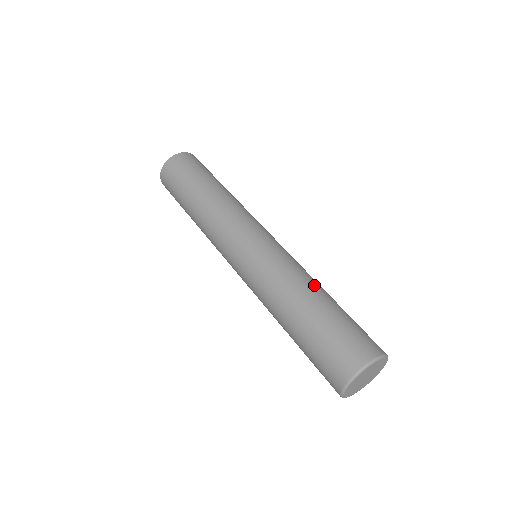
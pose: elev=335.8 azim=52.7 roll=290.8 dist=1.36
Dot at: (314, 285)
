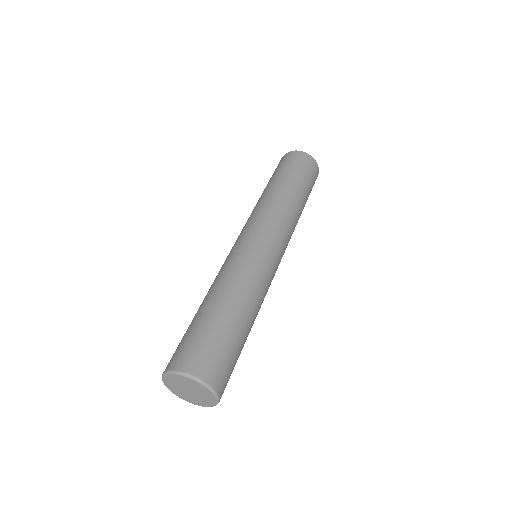
Dot at: (231, 294)
